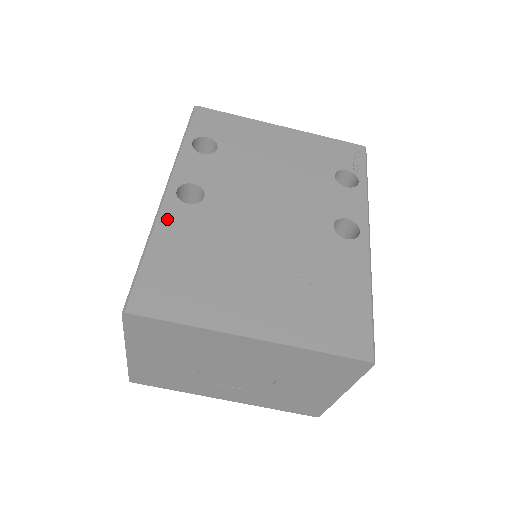
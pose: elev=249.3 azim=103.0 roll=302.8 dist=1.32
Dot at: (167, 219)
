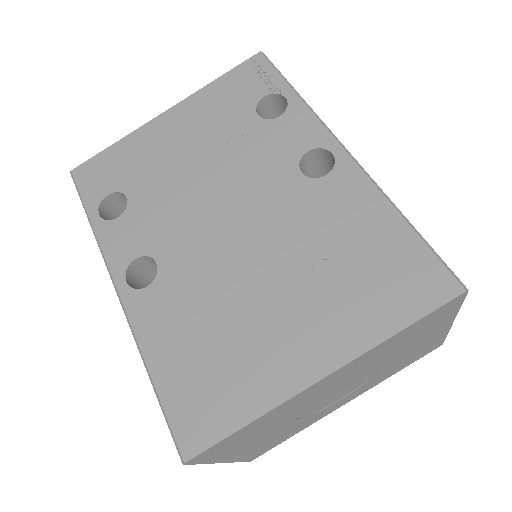
Dot at: (142, 322)
